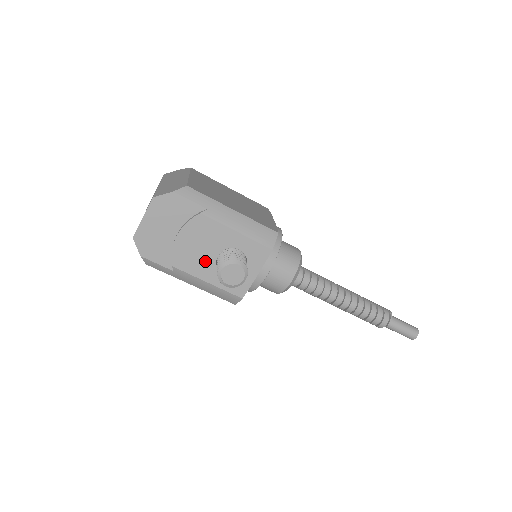
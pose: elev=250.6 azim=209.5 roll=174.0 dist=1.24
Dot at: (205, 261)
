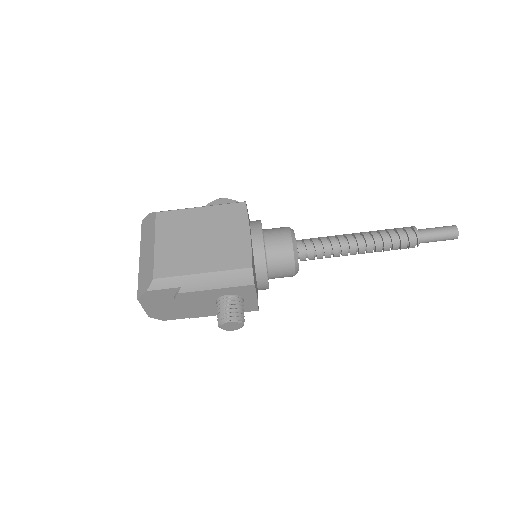
Dot at: (210, 308)
